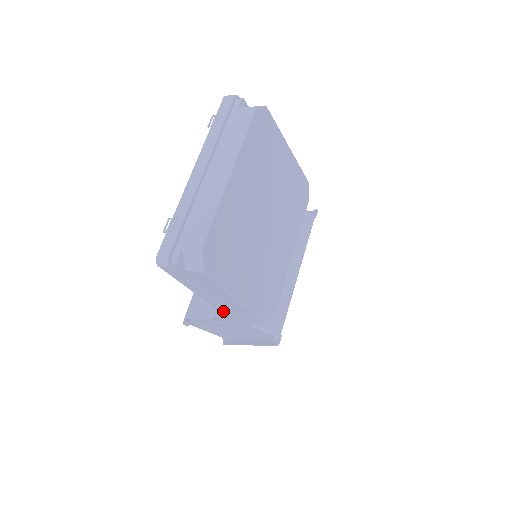
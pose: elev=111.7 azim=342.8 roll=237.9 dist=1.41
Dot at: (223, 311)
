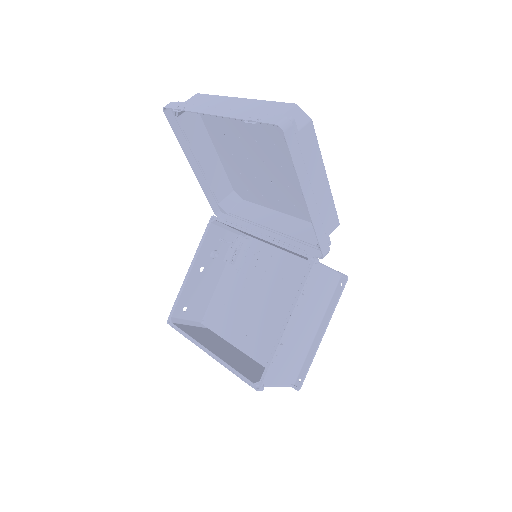
Dot at: (317, 221)
